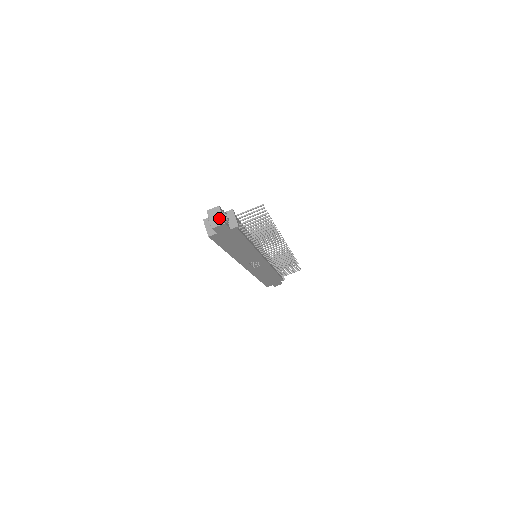
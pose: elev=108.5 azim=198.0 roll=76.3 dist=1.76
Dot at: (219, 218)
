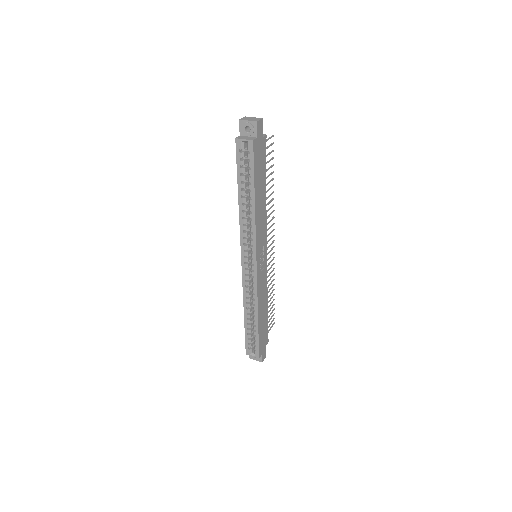
Dot at: (254, 118)
